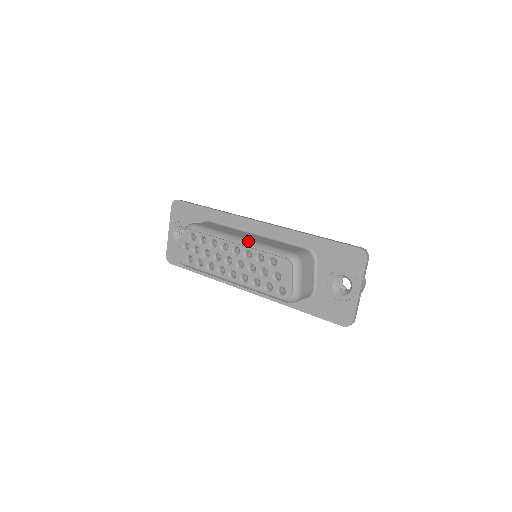
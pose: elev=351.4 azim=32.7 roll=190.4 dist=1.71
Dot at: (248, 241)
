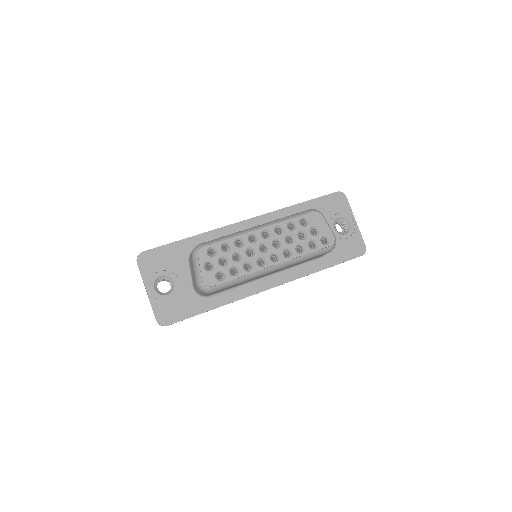
Dot at: (269, 222)
